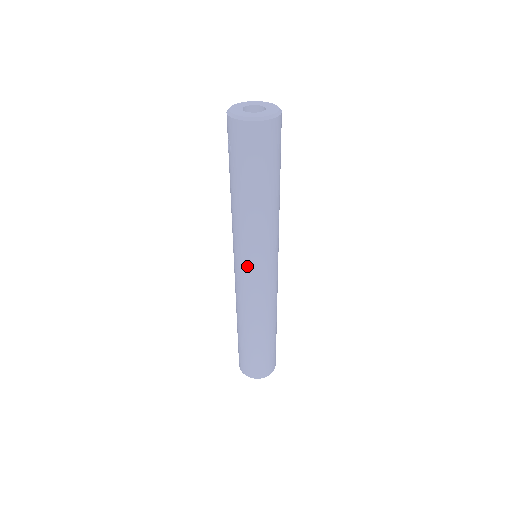
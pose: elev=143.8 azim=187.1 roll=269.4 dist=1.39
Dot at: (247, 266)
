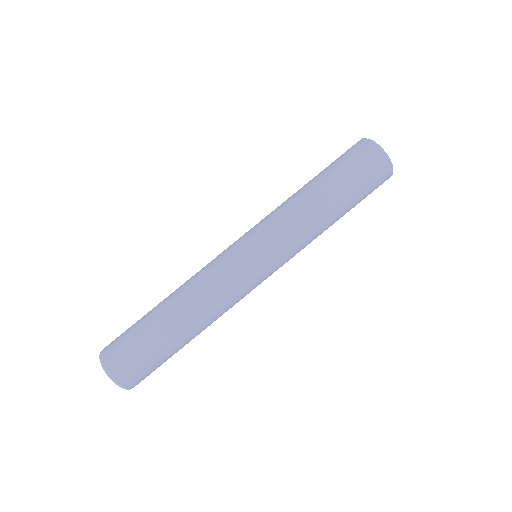
Dot at: (248, 240)
